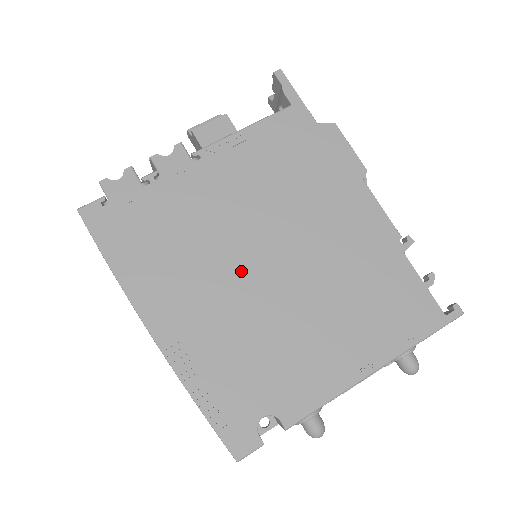
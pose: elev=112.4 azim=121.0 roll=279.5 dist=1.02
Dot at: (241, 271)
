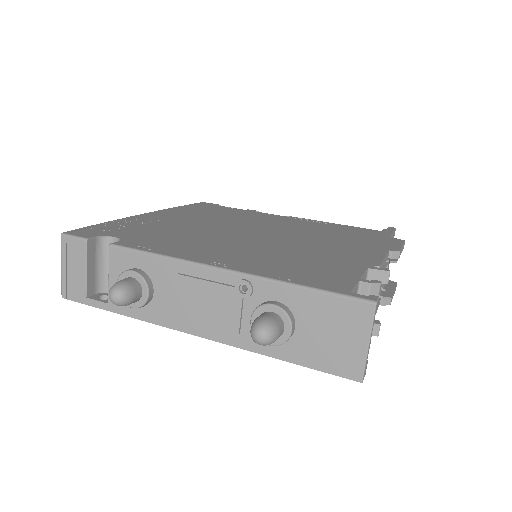
Dot at: (232, 227)
